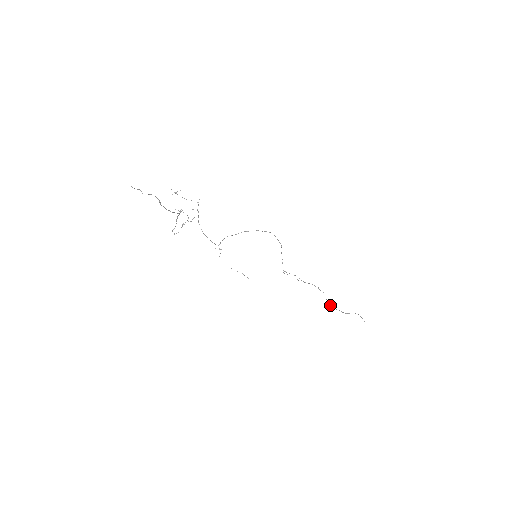
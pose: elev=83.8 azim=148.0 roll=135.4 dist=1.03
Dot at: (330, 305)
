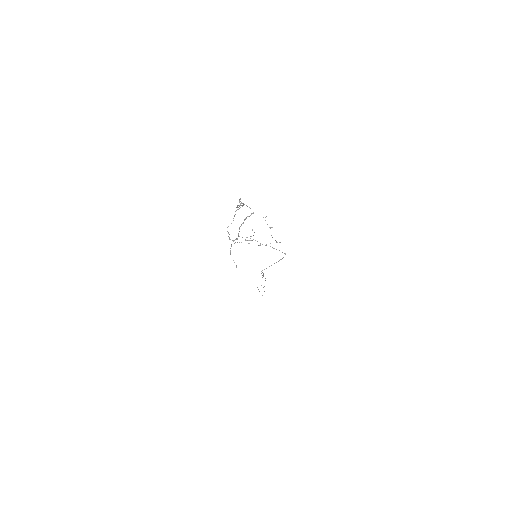
Dot at: occluded
